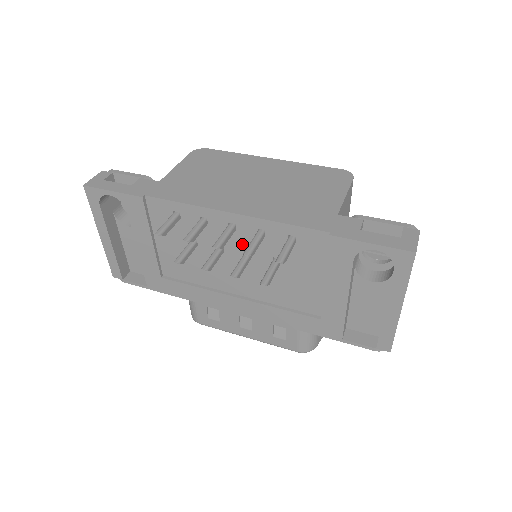
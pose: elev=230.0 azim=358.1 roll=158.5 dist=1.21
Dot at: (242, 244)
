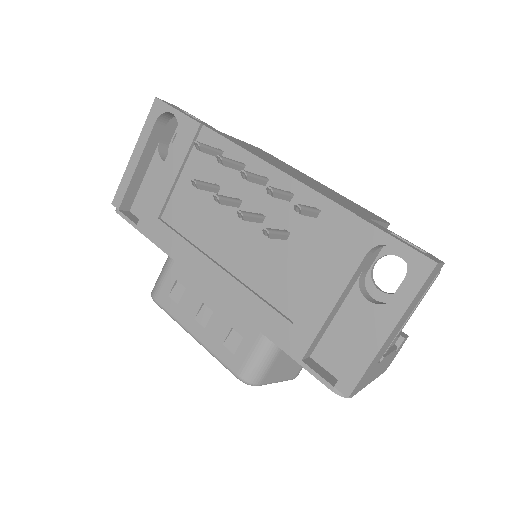
Dot at: (262, 204)
